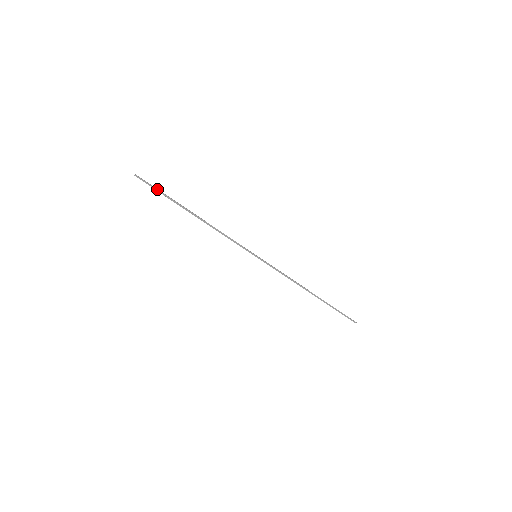
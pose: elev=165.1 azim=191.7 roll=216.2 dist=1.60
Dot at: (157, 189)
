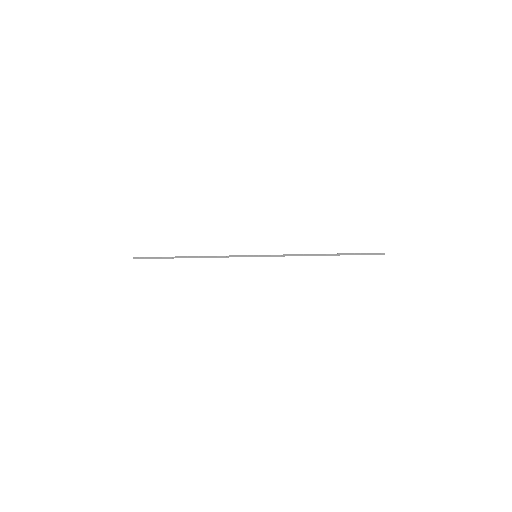
Dot at: (153, 258)
